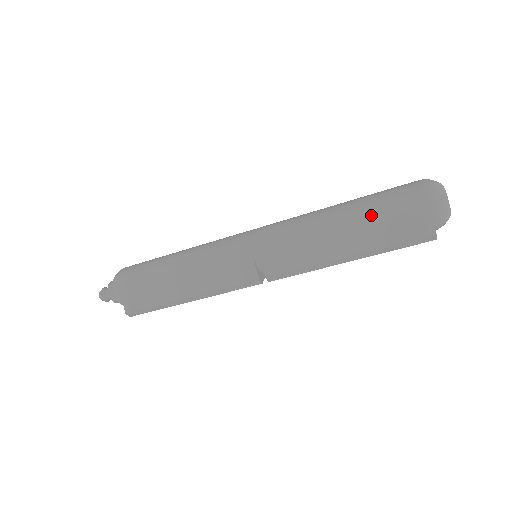
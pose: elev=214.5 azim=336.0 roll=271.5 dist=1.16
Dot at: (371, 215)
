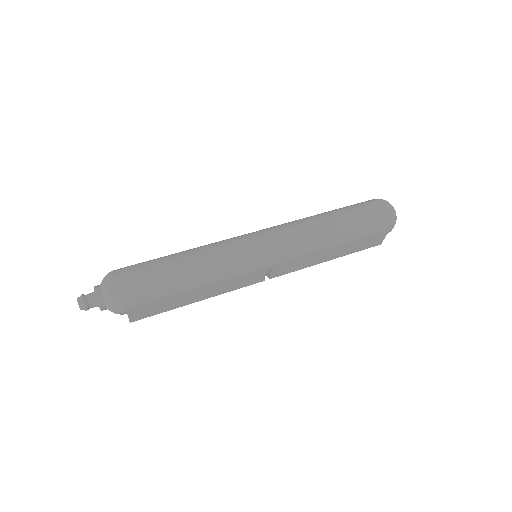
Dot at: (356, 240)
